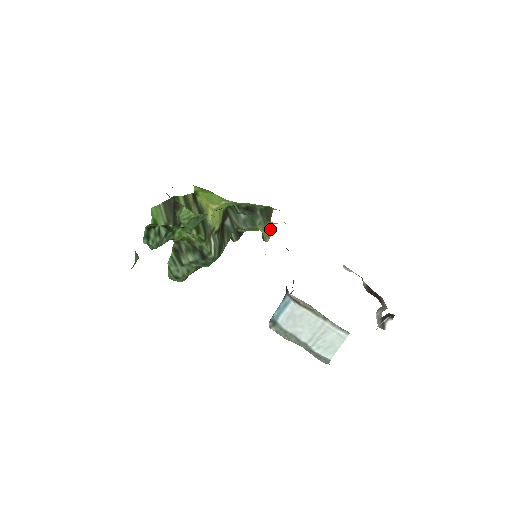
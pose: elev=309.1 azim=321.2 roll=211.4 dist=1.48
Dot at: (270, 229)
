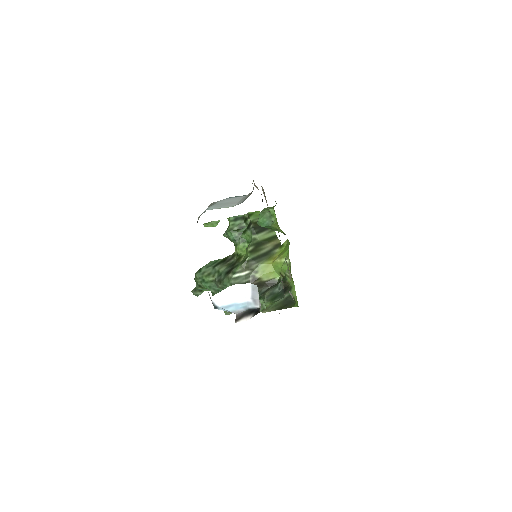
Dot at: (275, 310)
